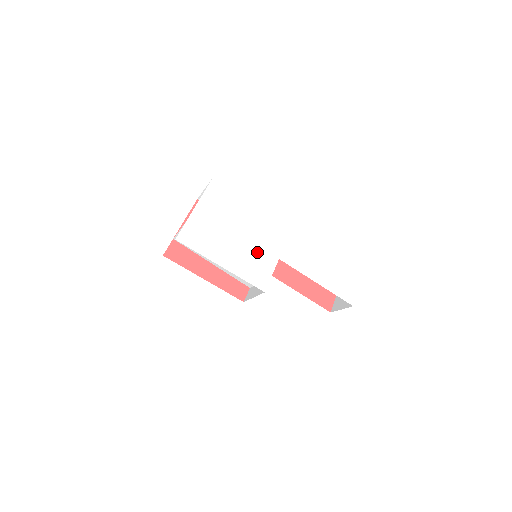
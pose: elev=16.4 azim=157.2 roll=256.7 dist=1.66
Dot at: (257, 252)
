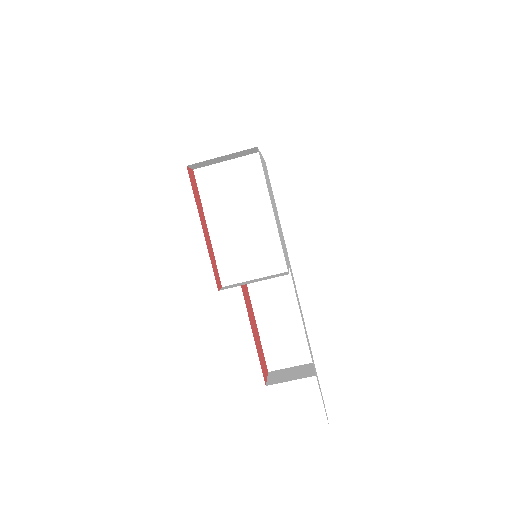
Dot at: occluded
